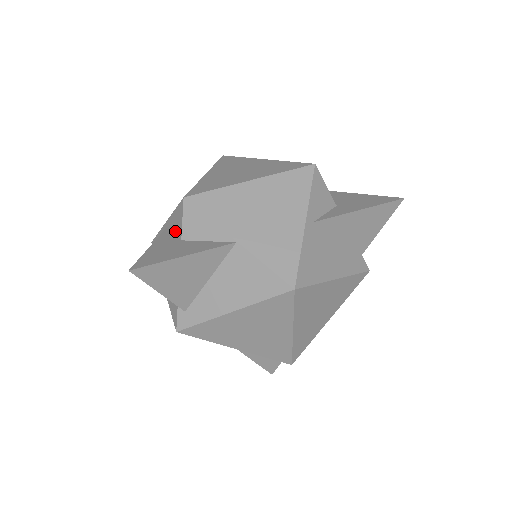
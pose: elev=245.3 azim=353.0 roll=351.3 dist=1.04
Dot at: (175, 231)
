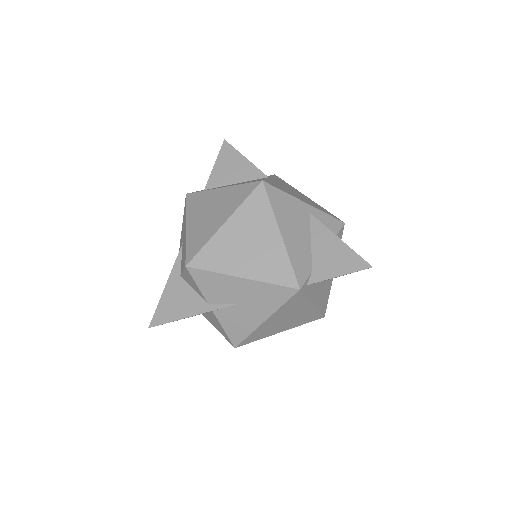
Dot at: occluded
